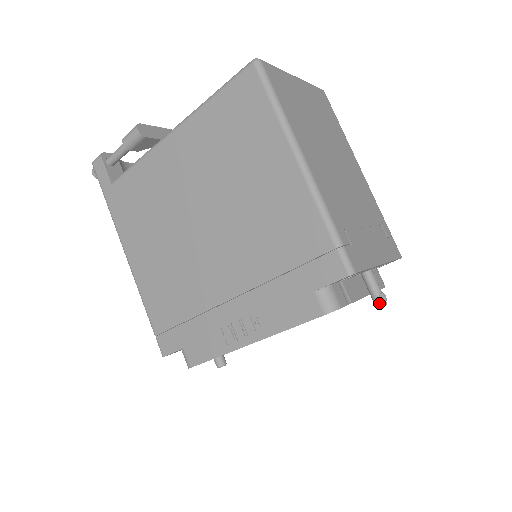
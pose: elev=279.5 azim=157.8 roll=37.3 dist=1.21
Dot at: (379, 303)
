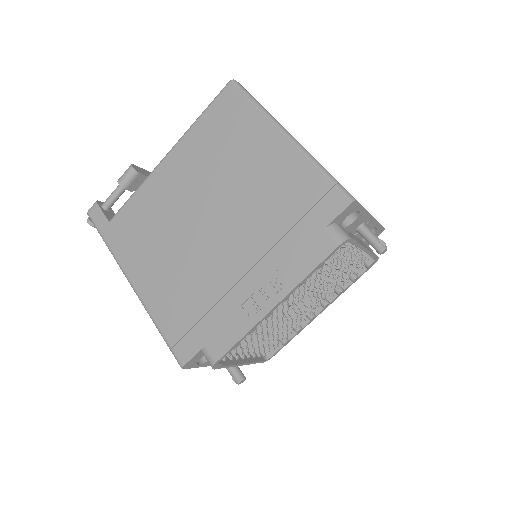
Dot at: (381, 247)
